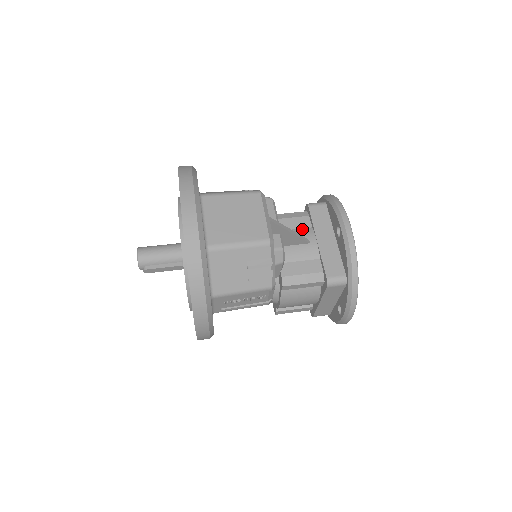
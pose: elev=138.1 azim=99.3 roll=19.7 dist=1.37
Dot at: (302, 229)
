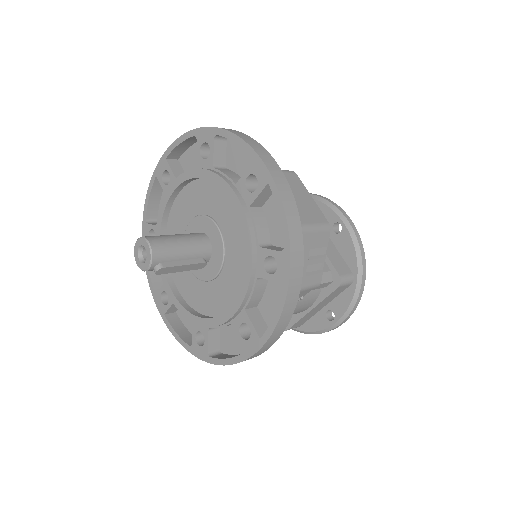
Dot at: occluded
